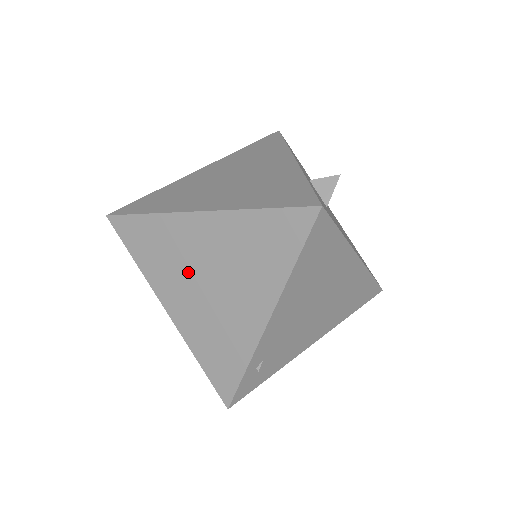
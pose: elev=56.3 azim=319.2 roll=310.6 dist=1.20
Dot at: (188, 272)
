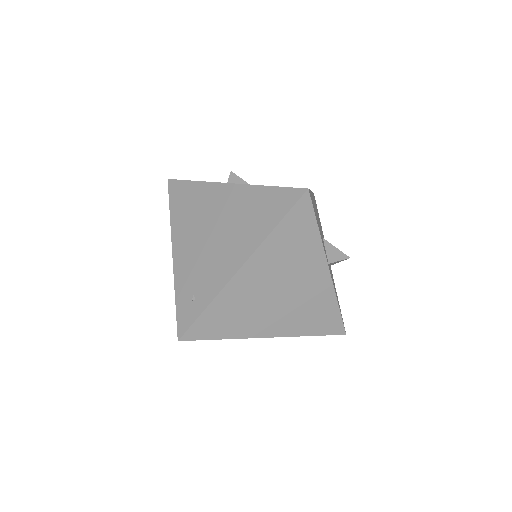
Dot at: occluded
